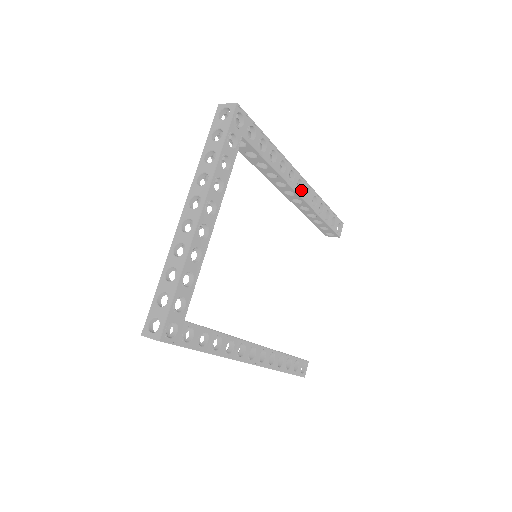
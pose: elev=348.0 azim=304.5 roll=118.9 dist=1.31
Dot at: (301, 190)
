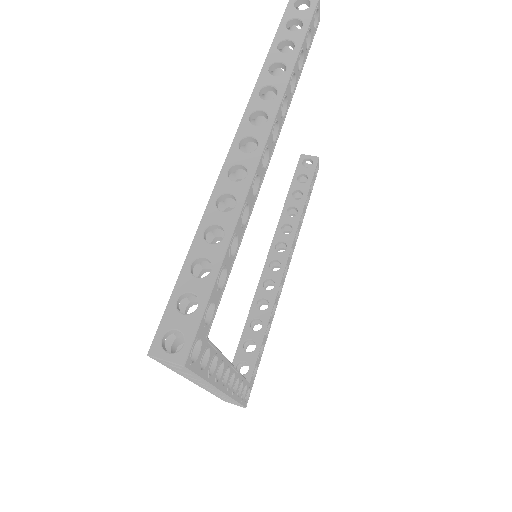
Dot at: (269, 154)
